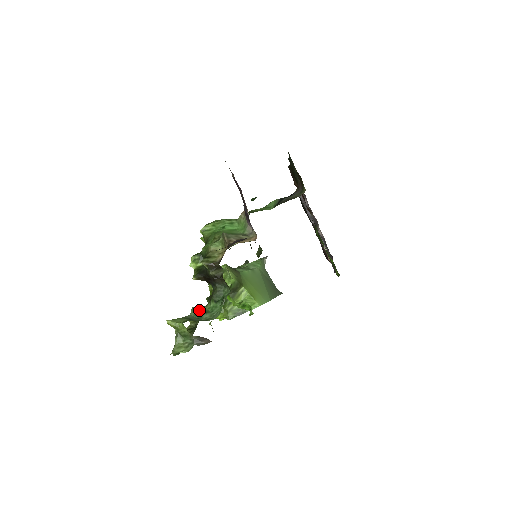
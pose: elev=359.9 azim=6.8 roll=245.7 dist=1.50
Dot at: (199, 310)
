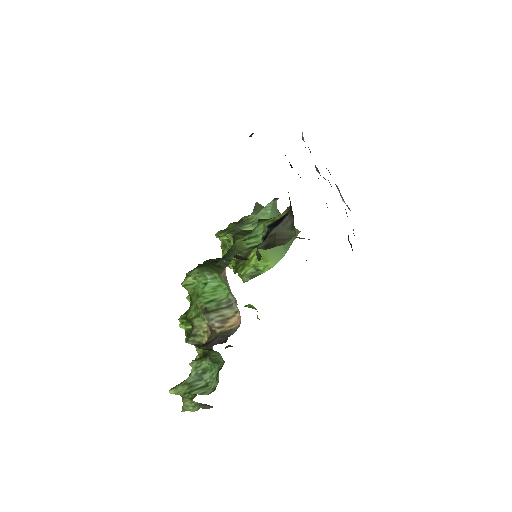
Dot at: (199, 367)
